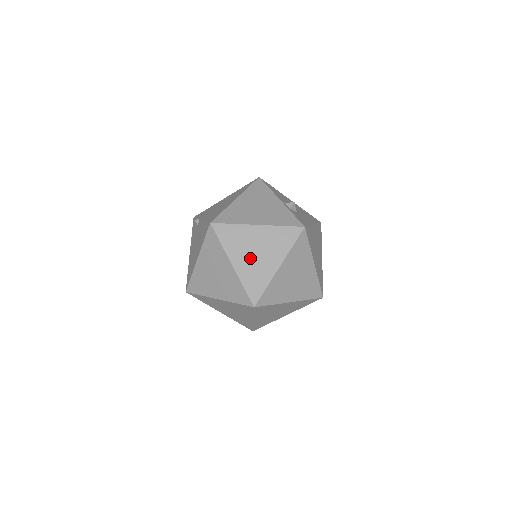
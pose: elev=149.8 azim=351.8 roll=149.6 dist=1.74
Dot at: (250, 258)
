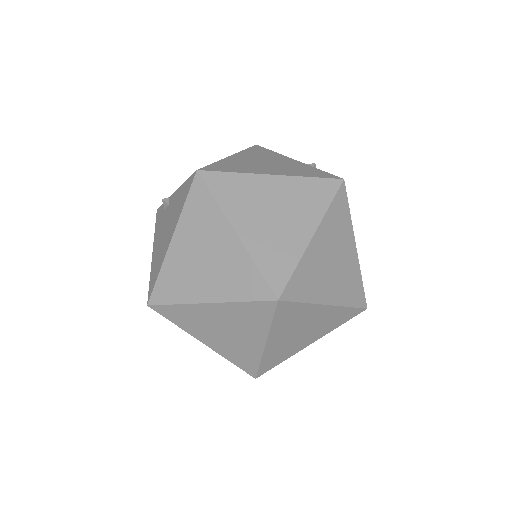
Dot at: (265, 222)
